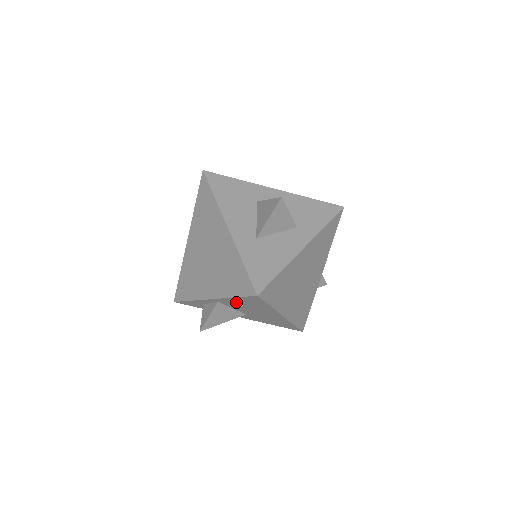
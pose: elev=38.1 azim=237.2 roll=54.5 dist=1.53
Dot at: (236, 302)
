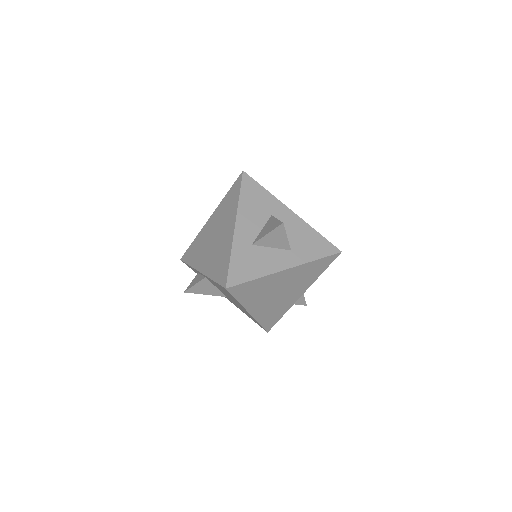
Dot at: occluded
